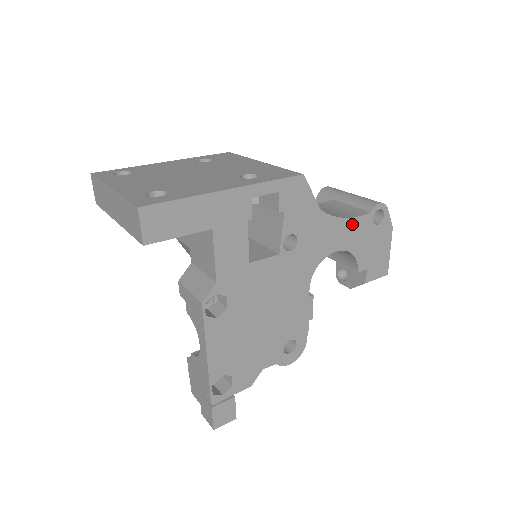
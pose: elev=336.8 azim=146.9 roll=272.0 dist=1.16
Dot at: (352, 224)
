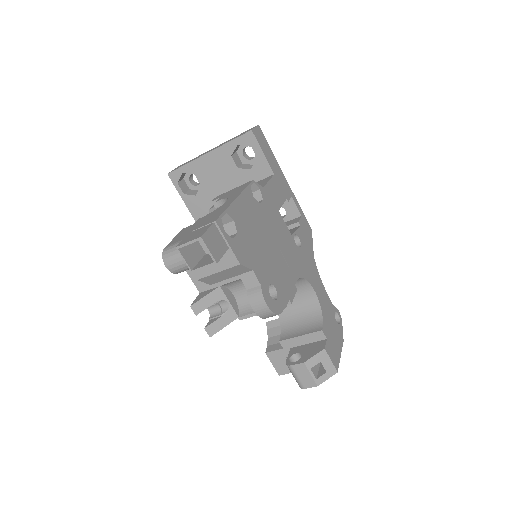
Dot at: (325, 294)
